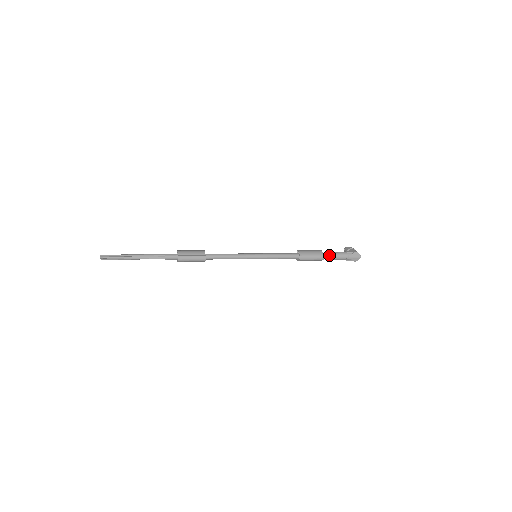
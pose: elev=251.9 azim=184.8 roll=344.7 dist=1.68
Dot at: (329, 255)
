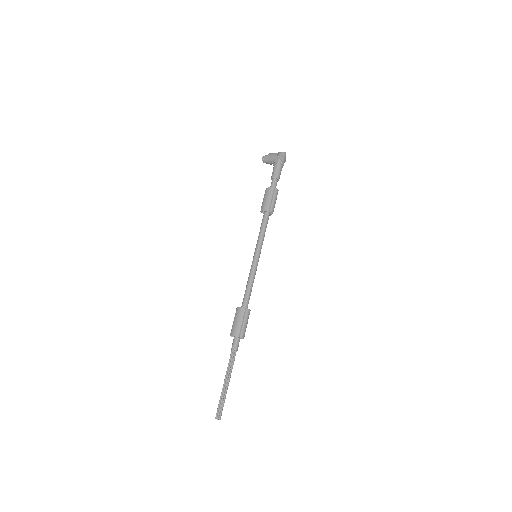
Dot at: (275, 182)
